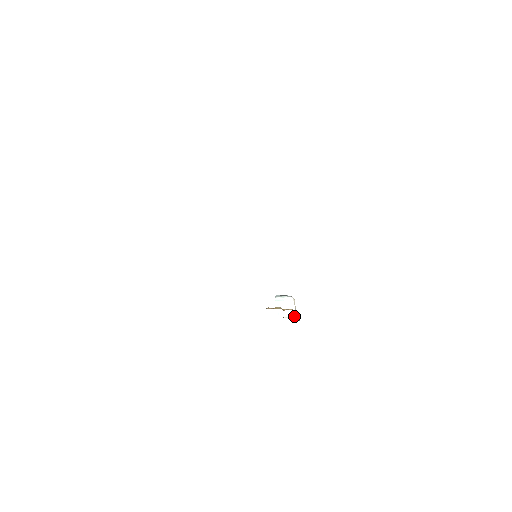
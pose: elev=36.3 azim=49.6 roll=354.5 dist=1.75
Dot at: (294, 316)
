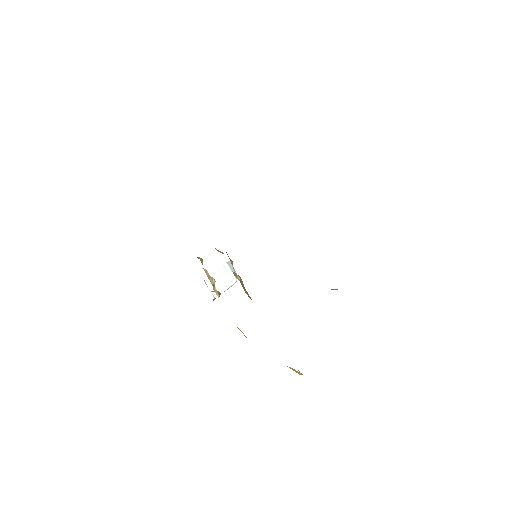
Dot at: (215, 296)
